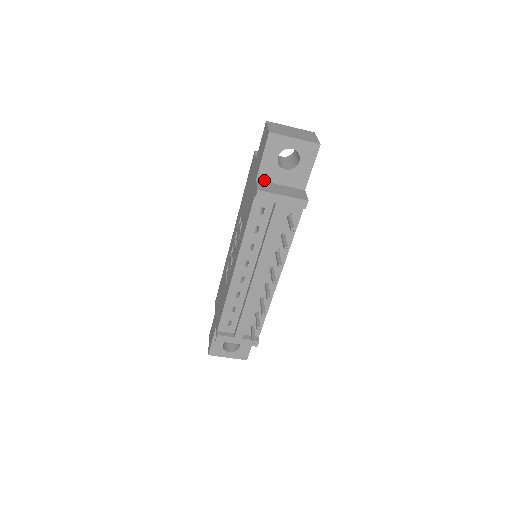
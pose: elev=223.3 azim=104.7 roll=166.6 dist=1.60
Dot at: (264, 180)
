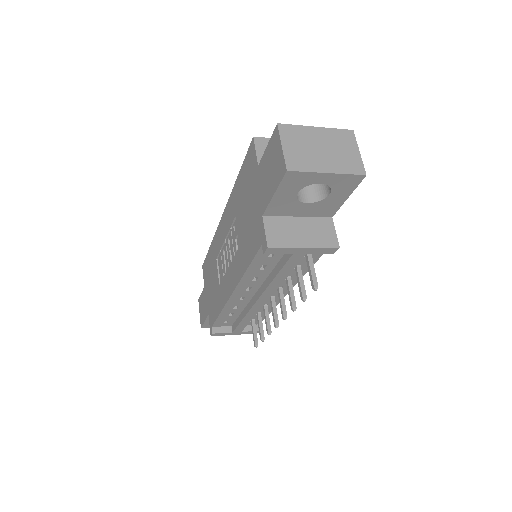
Dot at: (274, 215)
